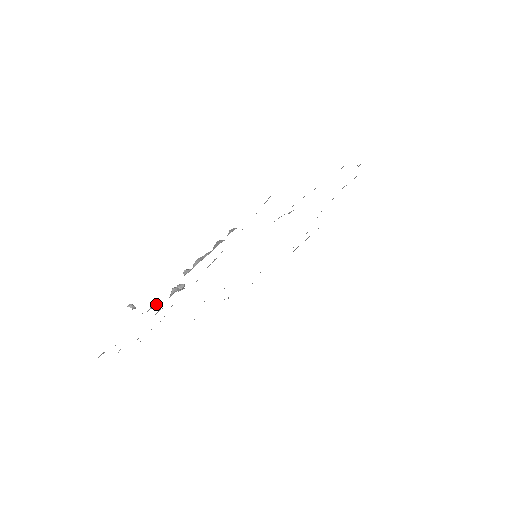
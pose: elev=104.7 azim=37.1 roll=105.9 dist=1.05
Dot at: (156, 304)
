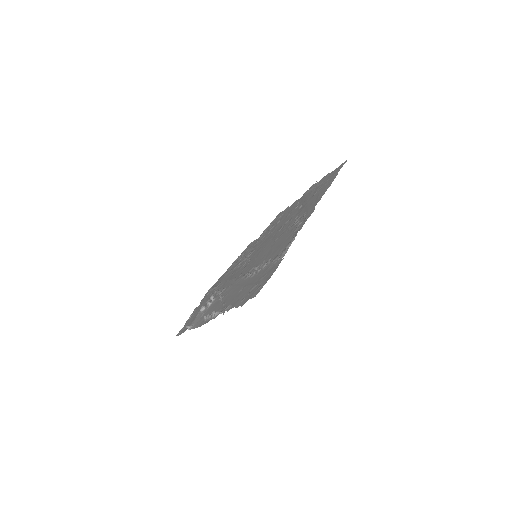
Dot at: (202, 311)
